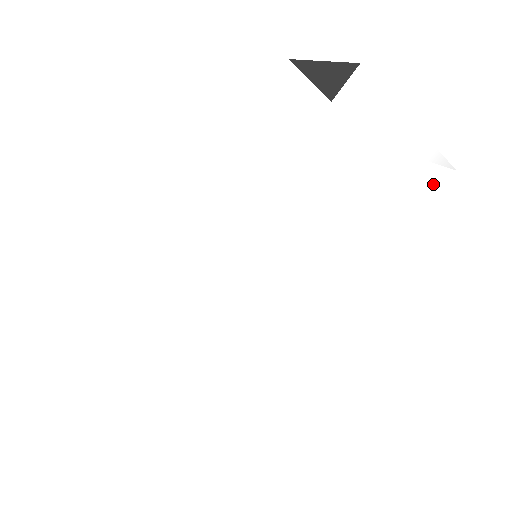
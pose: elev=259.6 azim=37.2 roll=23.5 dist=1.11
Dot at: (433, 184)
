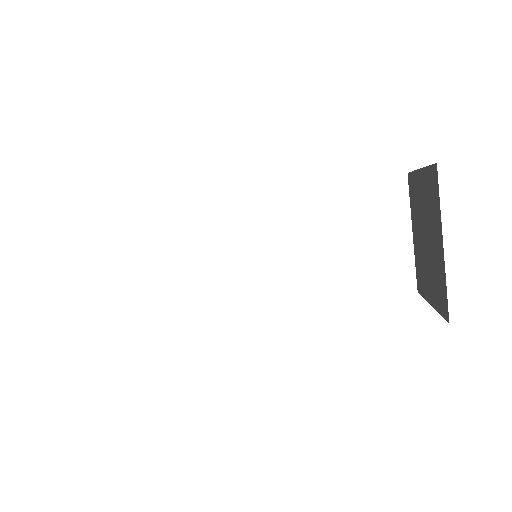
Dot at: occluded
